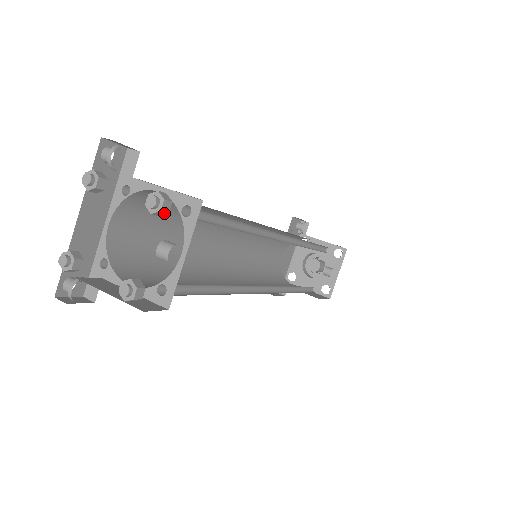
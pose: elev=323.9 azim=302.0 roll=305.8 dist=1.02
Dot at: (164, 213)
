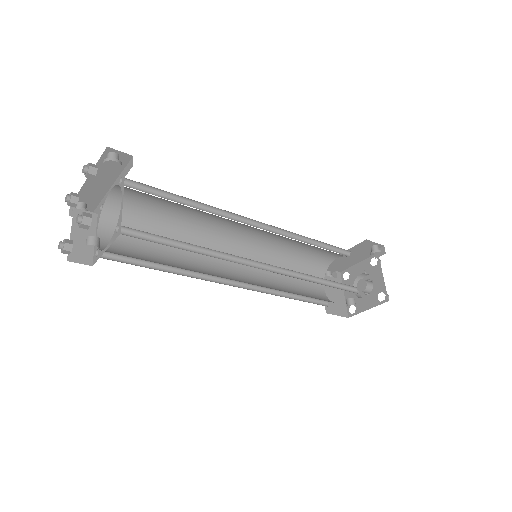
Dot at: (85, 228)
